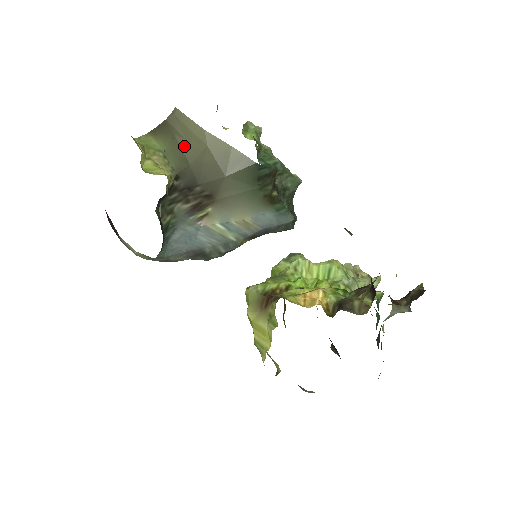
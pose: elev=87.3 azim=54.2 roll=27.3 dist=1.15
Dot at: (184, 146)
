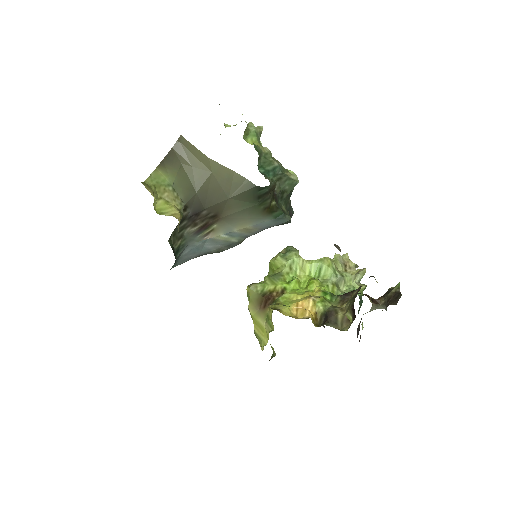
Dot at: (190, 174)
